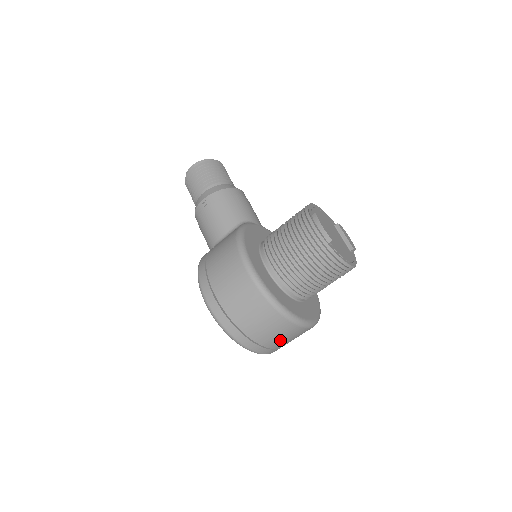
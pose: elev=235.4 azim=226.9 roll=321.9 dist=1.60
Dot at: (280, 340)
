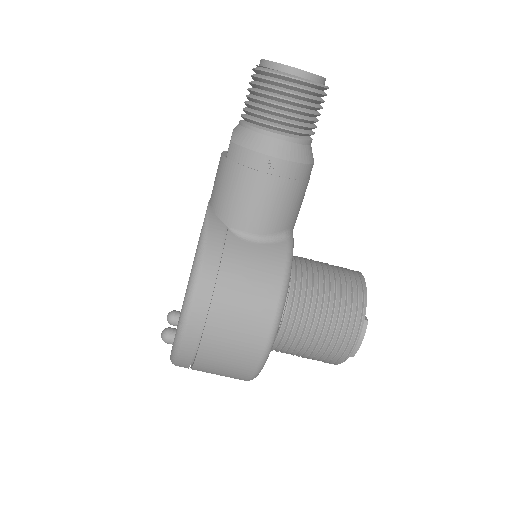
Dot at: occluded
